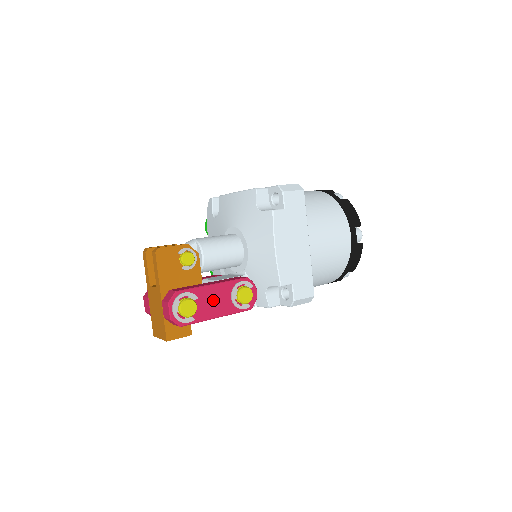
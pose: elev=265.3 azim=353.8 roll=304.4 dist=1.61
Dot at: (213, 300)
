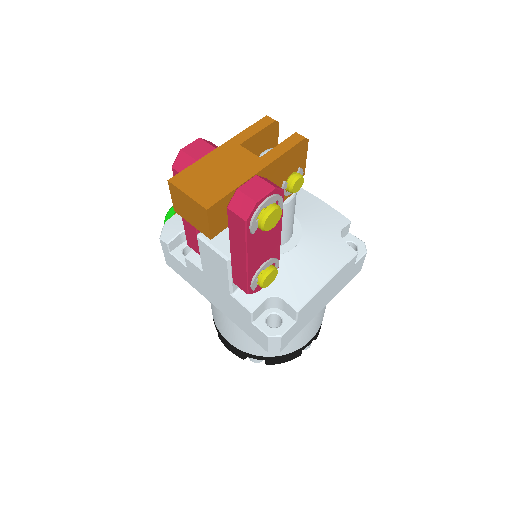
Dot at: (266, 243)
